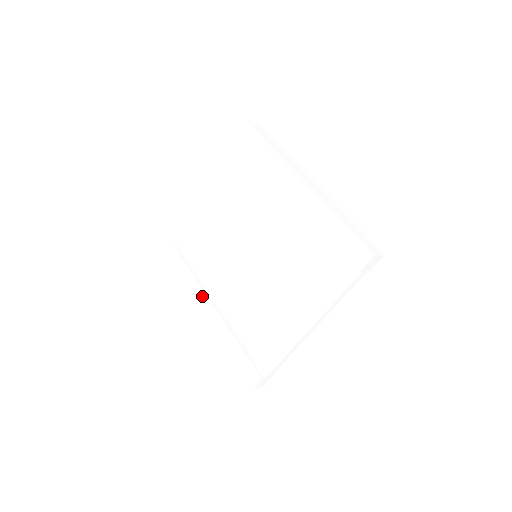
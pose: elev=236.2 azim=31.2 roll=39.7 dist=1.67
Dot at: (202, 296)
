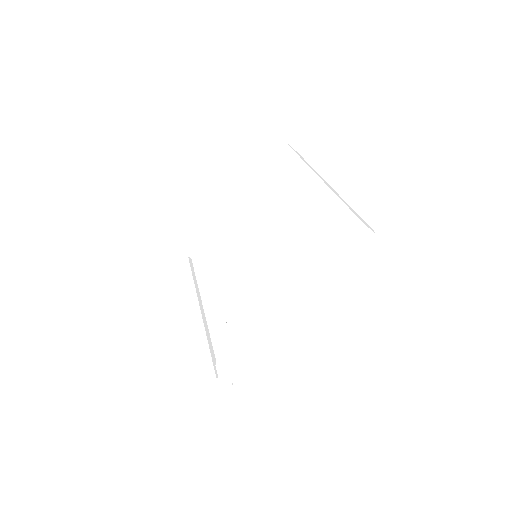
Dot at: (193, 298)
